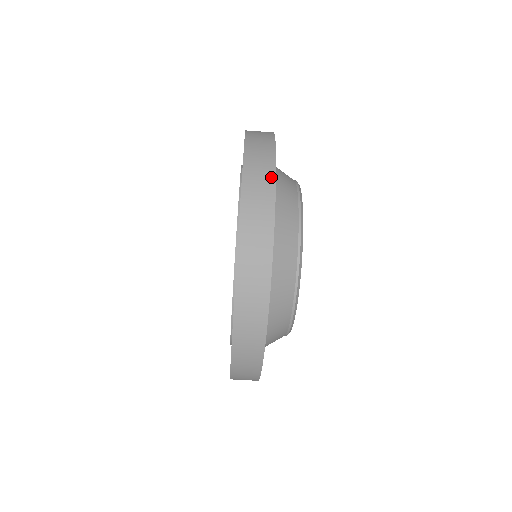
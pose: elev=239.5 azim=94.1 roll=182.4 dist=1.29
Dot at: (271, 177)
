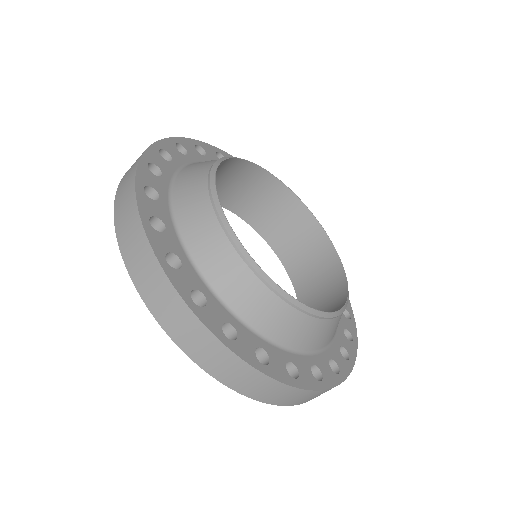
Dot at: (249, 371)
